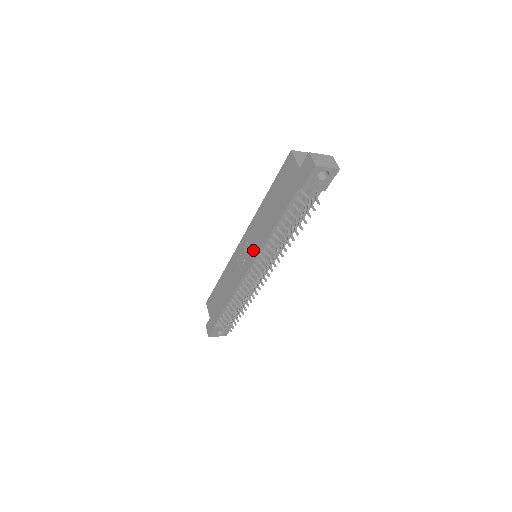
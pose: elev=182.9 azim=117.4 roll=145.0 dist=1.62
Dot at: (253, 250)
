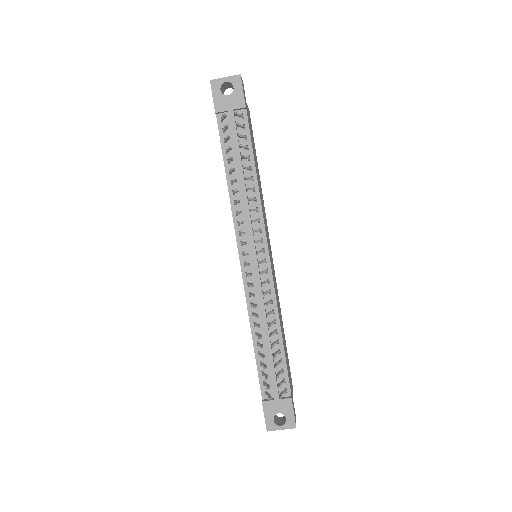
Dot at: occluded
